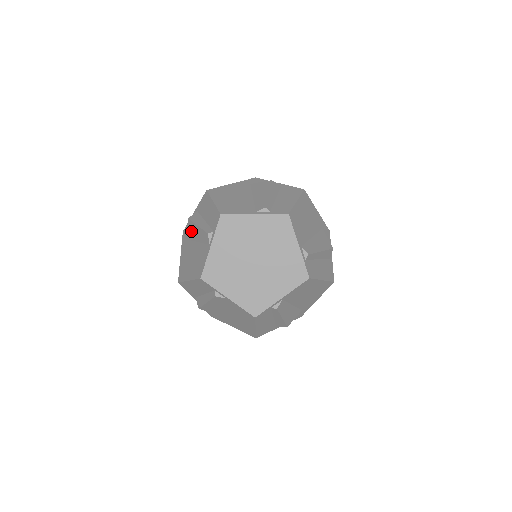
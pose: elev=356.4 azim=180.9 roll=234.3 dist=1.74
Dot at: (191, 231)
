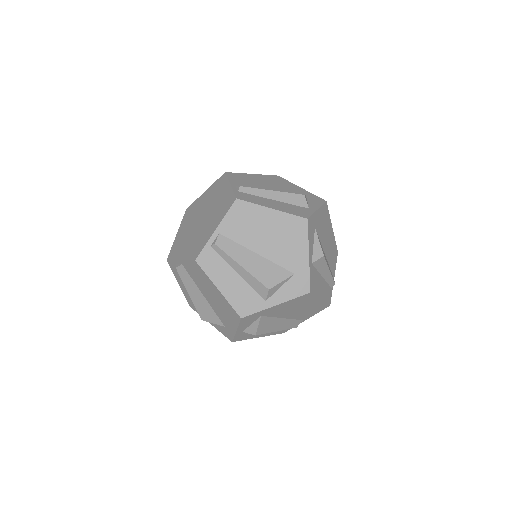
Dot at: occluded
